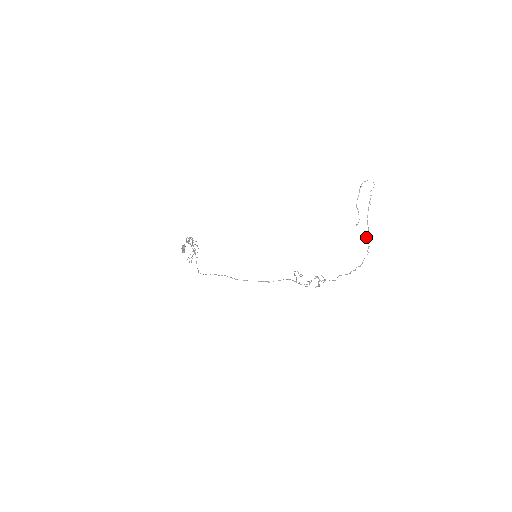
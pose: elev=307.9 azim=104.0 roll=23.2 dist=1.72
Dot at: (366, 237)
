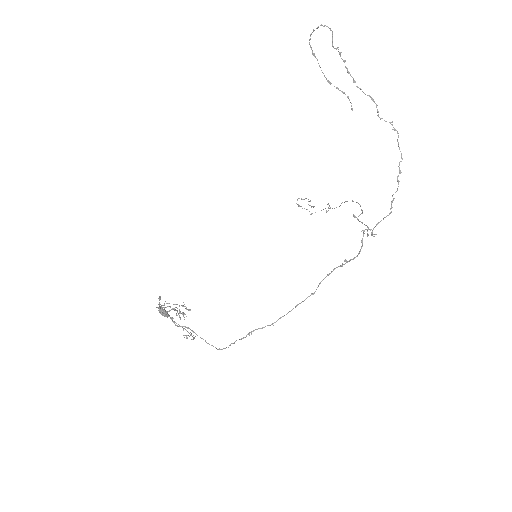
Dot at: occluded
